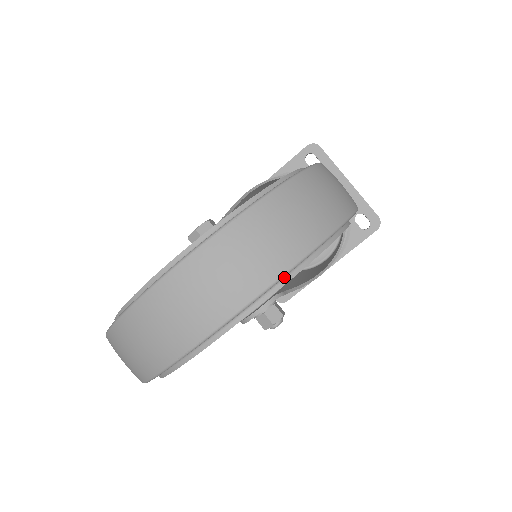
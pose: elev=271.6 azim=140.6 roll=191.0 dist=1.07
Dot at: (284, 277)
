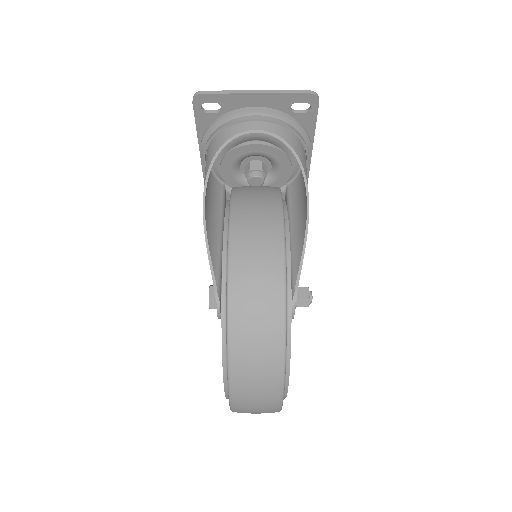
Dot at: occluded
